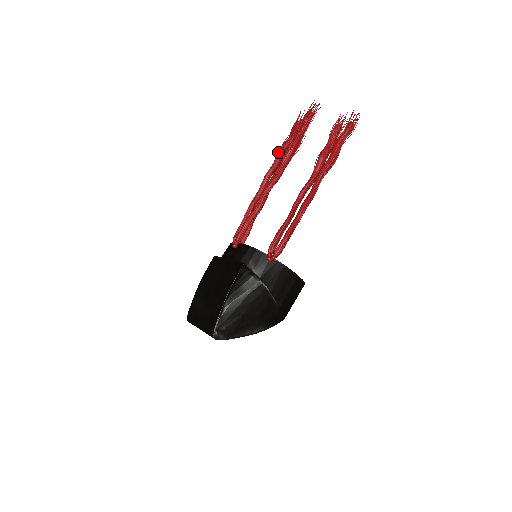
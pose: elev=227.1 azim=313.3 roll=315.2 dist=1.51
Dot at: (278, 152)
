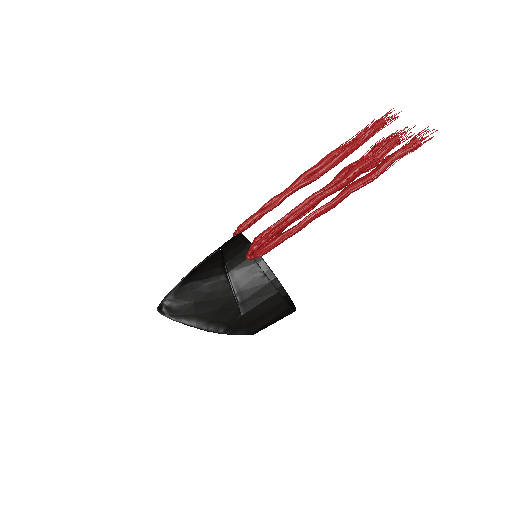
Dot at: (327, 154)
